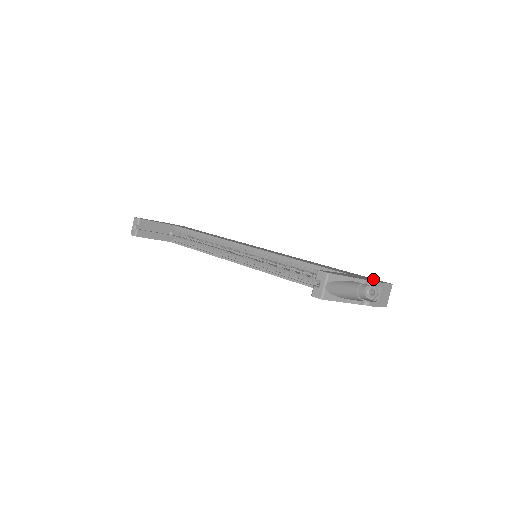
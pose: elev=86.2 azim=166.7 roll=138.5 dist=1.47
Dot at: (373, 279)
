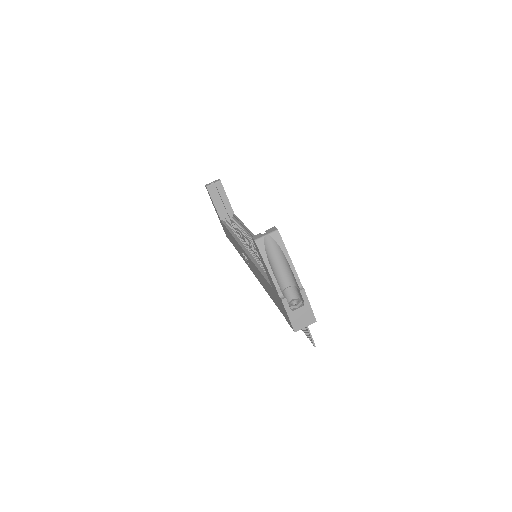
Dot at: occluded
